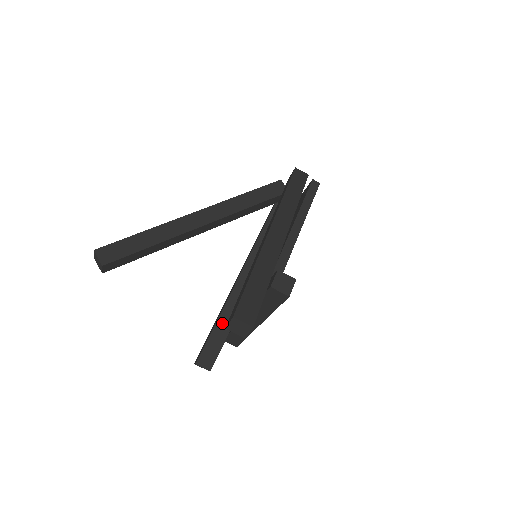
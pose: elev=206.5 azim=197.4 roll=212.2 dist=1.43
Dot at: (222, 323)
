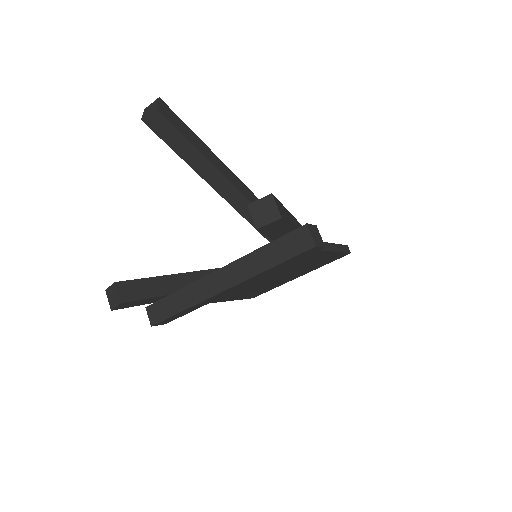
Dot at: (171, 281)
